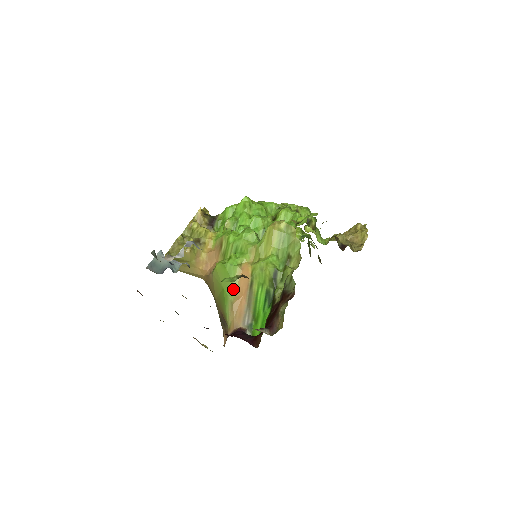
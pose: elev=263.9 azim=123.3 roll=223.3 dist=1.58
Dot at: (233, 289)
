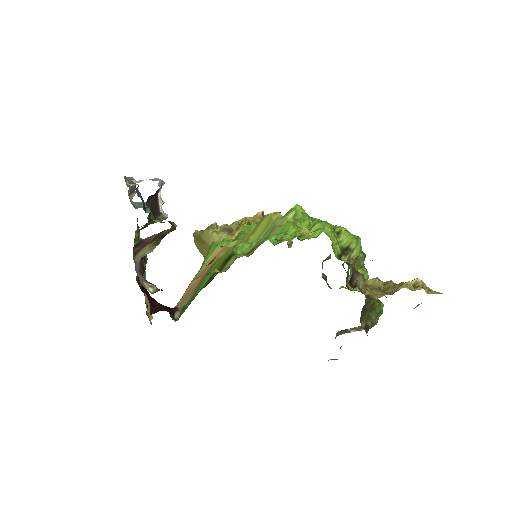
Dot at: (201, 268)
